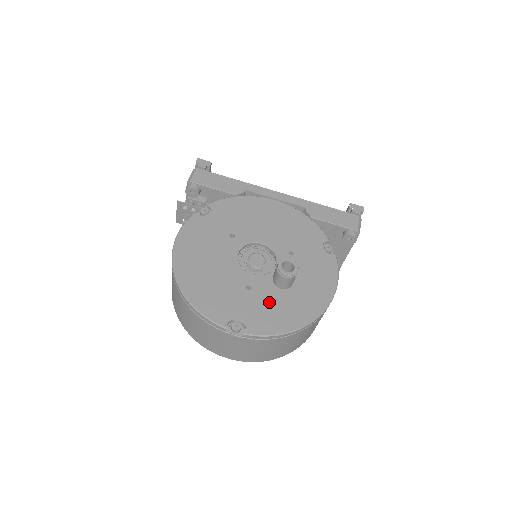
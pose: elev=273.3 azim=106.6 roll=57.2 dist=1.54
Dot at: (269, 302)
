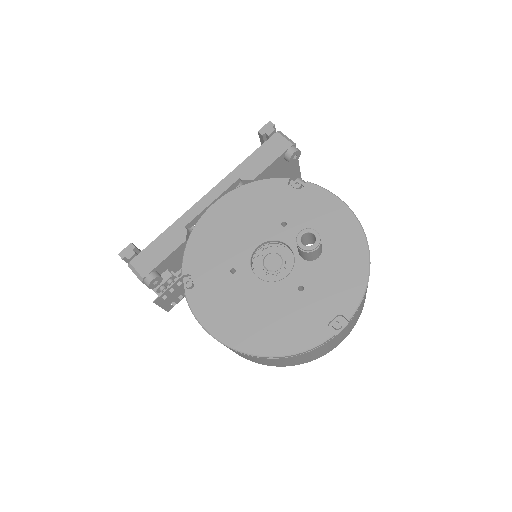
Dot at: (327, 277)
